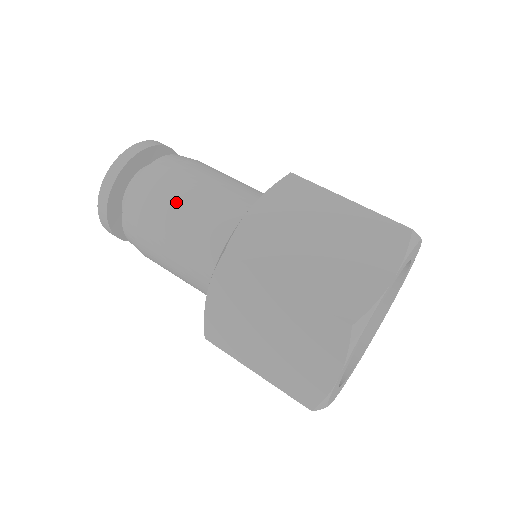
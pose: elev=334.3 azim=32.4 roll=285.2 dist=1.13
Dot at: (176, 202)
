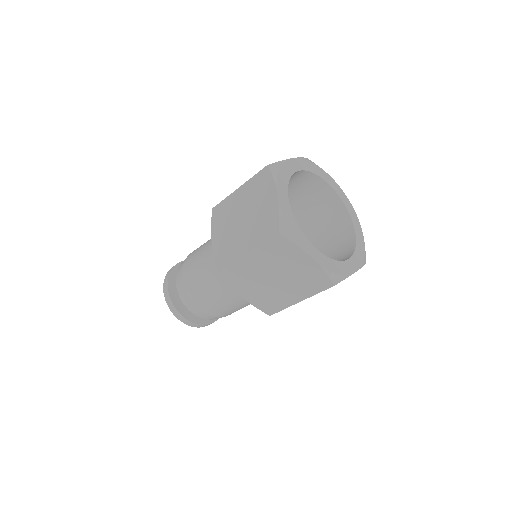
Dot at: occluded
